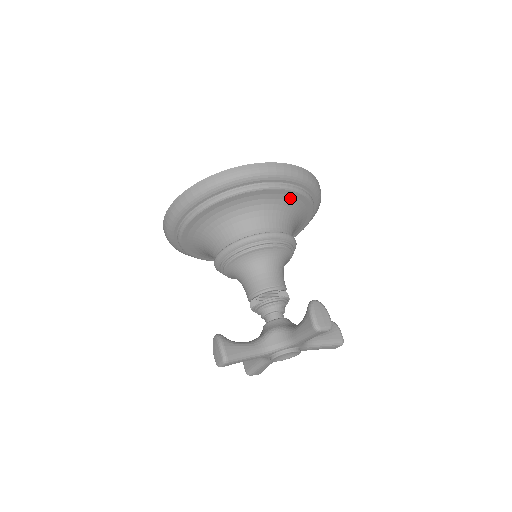
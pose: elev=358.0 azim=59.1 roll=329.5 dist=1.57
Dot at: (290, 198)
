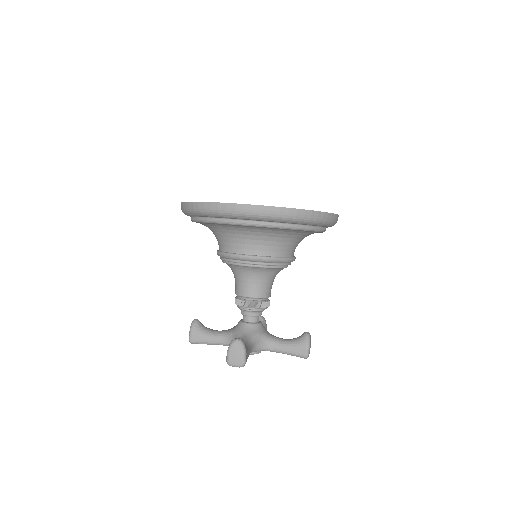
Dot at: (265, 228)
